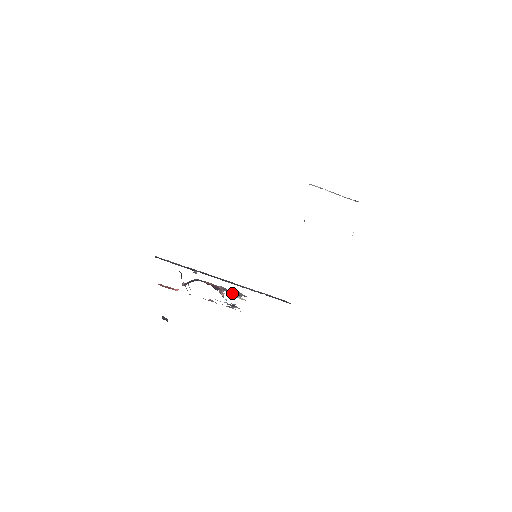
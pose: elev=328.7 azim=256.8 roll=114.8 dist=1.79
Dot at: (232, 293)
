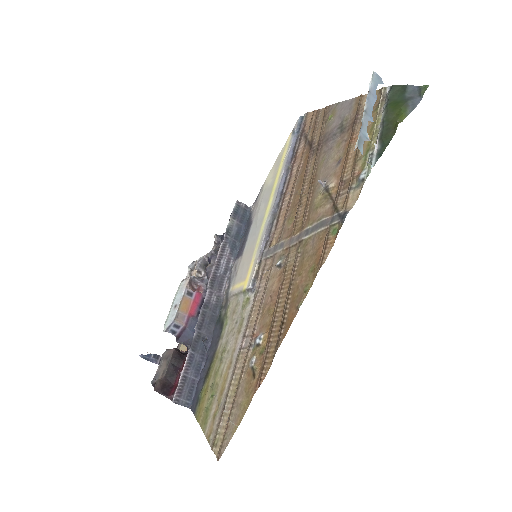
Dot at: (199, 272)
